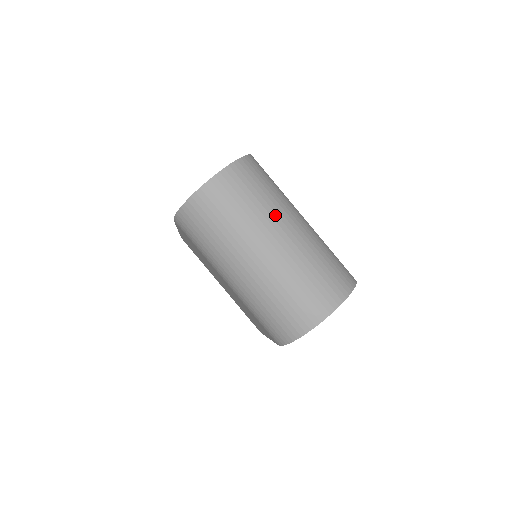
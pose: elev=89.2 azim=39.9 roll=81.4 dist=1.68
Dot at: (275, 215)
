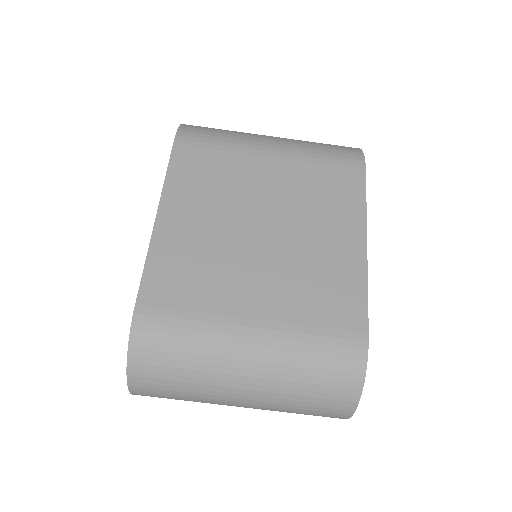
Dot at: (215, 393)
